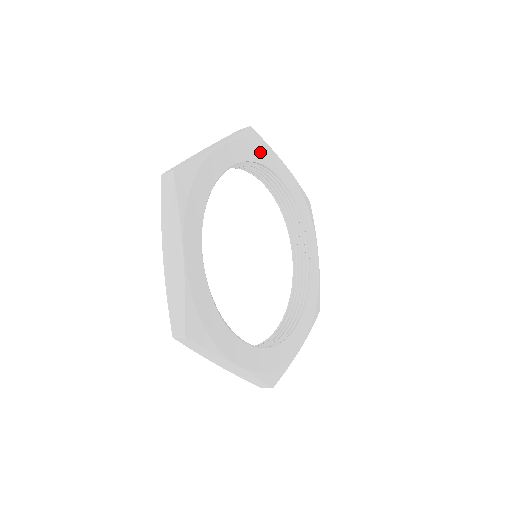
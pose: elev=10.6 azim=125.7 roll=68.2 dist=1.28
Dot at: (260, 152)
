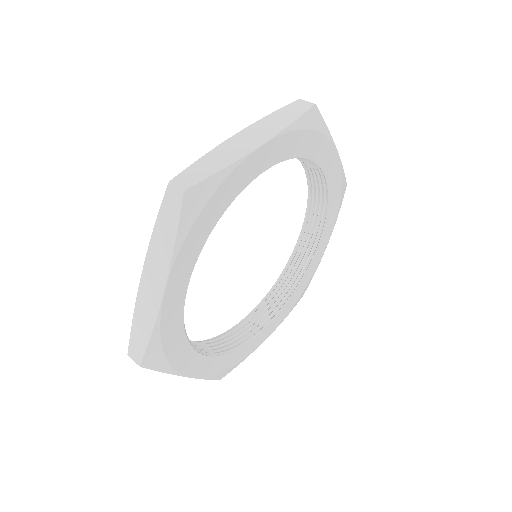
Dot at: (216, 203)
